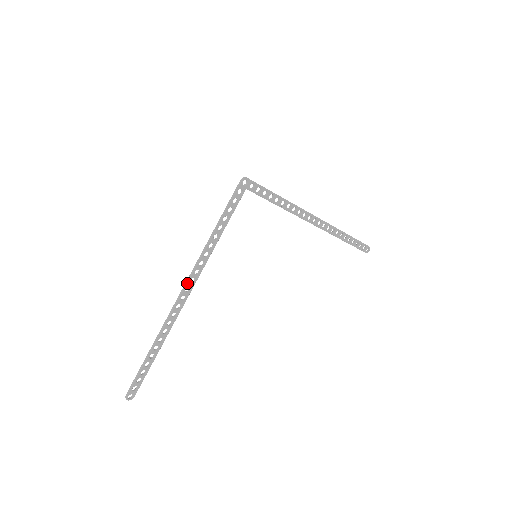
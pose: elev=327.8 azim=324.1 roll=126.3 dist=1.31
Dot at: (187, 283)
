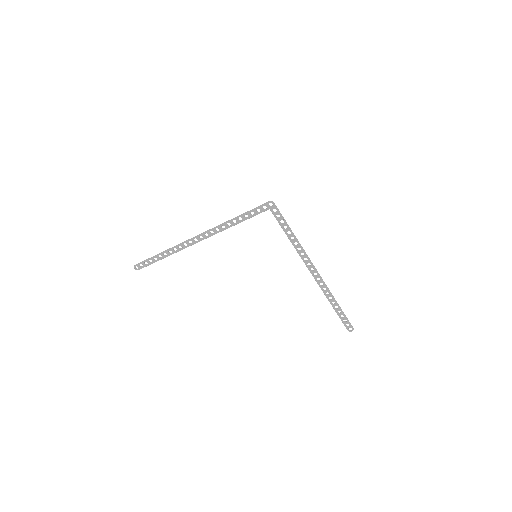
Dot at: (203, 233)
